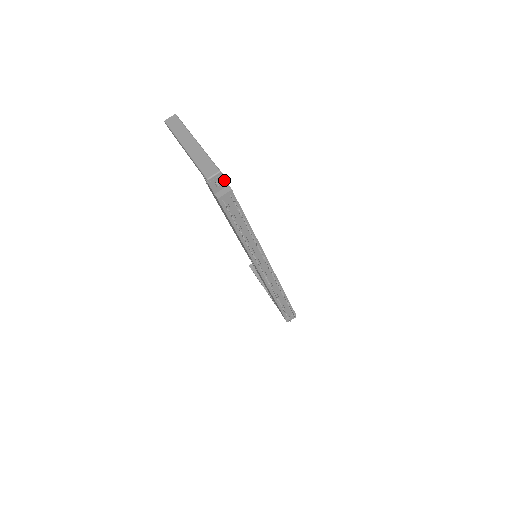
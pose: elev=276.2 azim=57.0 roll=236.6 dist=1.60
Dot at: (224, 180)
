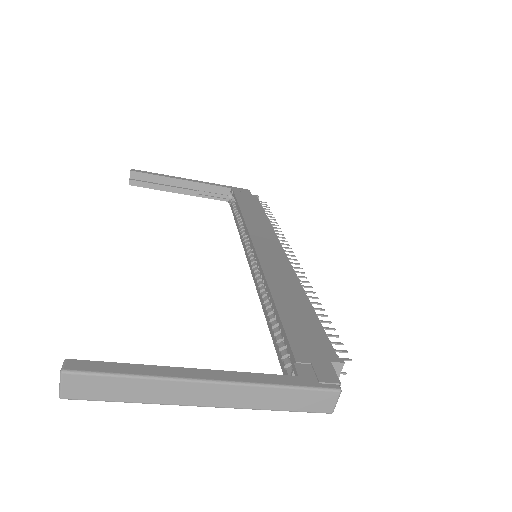
Dot at: (334, 376)
